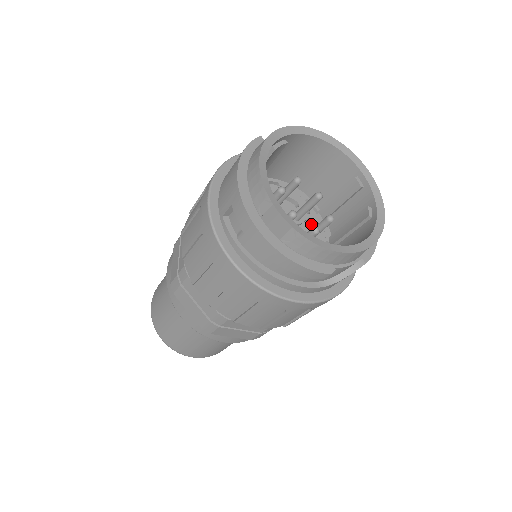
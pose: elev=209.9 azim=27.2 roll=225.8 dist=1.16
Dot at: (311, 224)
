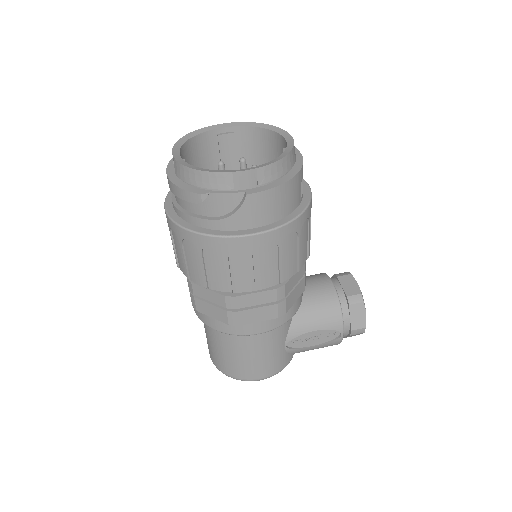
Dot at: occluded
